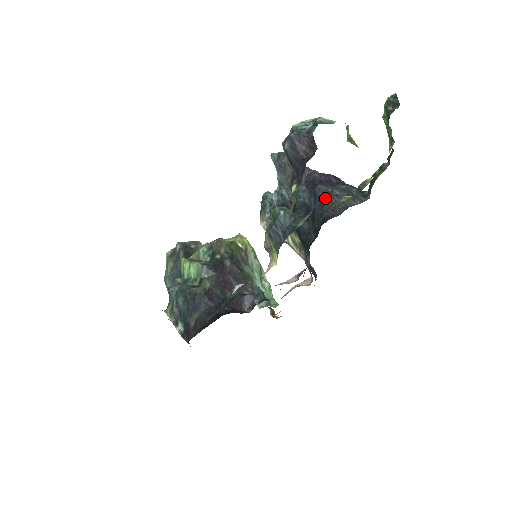
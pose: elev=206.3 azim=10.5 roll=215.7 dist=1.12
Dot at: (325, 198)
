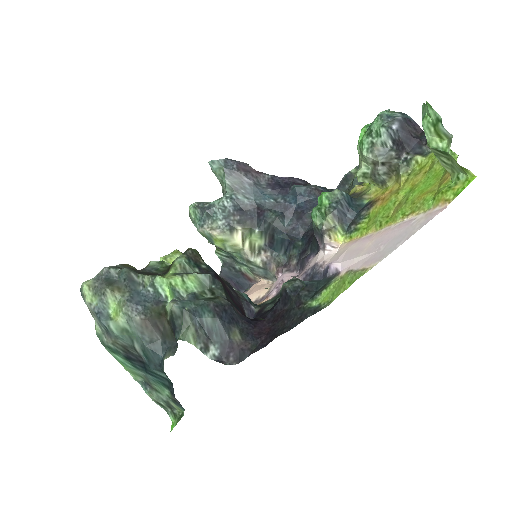
Dot at: (311, 194)
